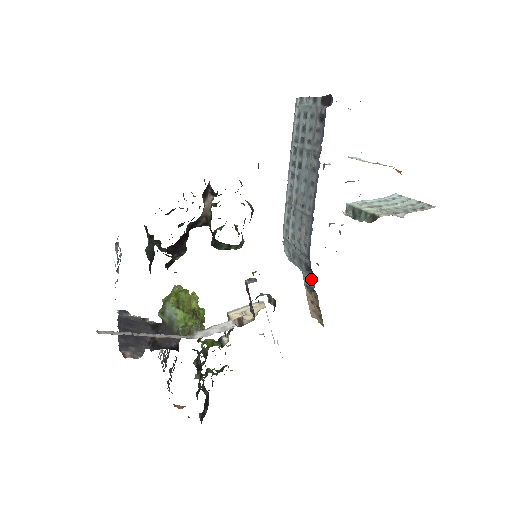
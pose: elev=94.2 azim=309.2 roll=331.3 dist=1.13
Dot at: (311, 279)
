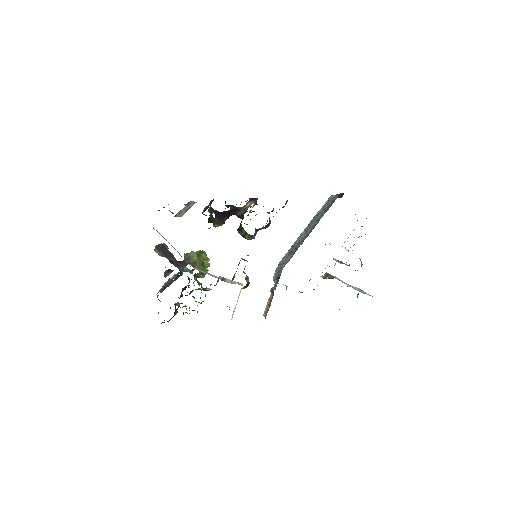
Dot at: (276, 286)
